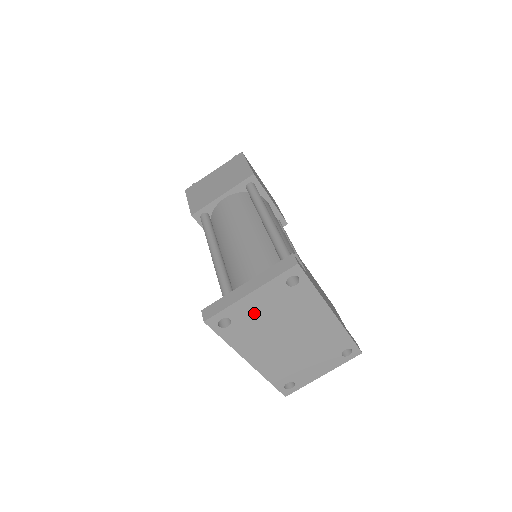
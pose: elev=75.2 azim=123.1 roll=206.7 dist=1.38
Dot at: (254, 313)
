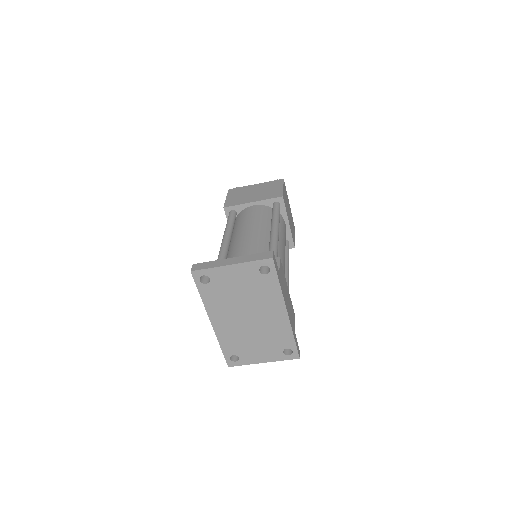
Dot at: (228, 282)
